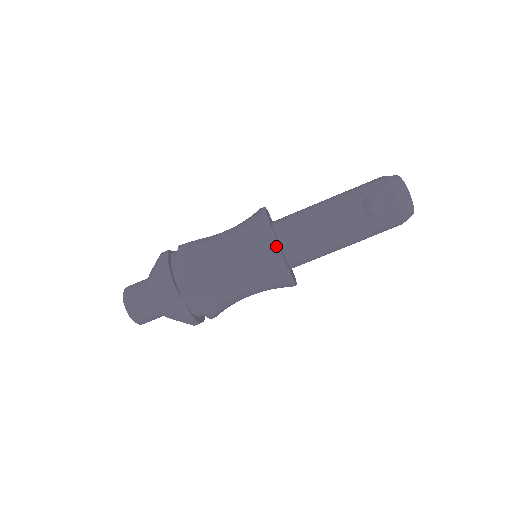
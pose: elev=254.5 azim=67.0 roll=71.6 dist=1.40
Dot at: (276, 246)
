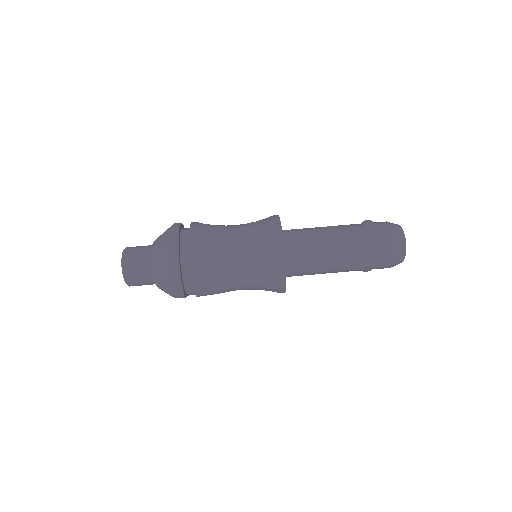
Dot at: (278, 219)
